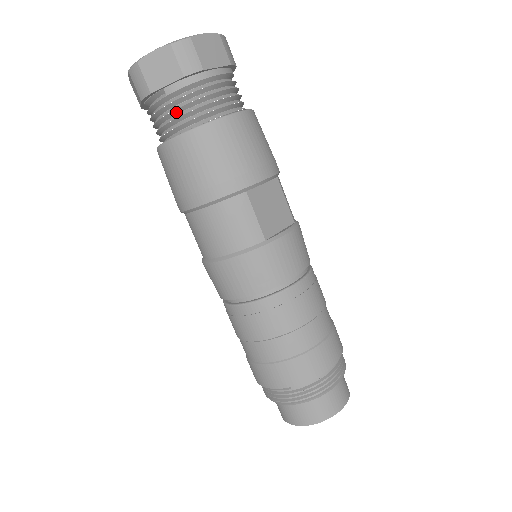
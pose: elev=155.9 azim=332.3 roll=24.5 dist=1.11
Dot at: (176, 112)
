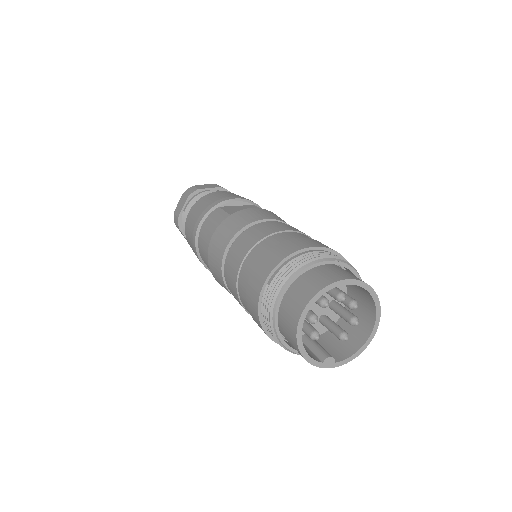
Dot at: occluded
